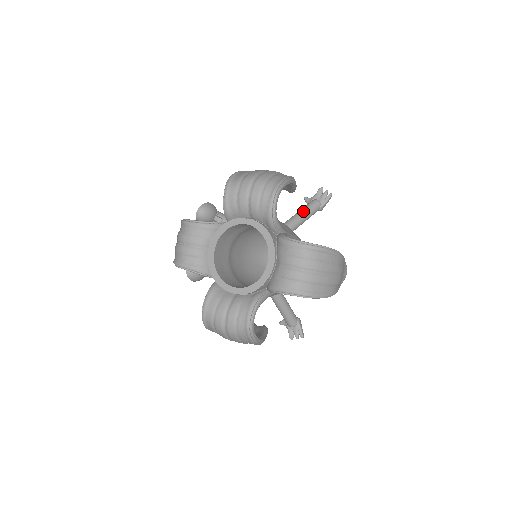
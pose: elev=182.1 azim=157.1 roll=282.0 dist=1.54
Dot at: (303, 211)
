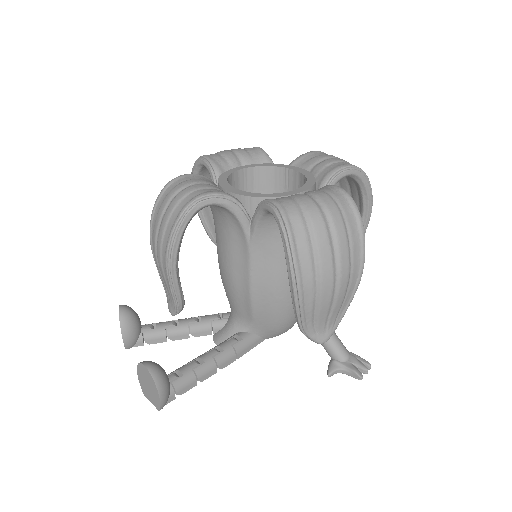
Dot at: occluded
